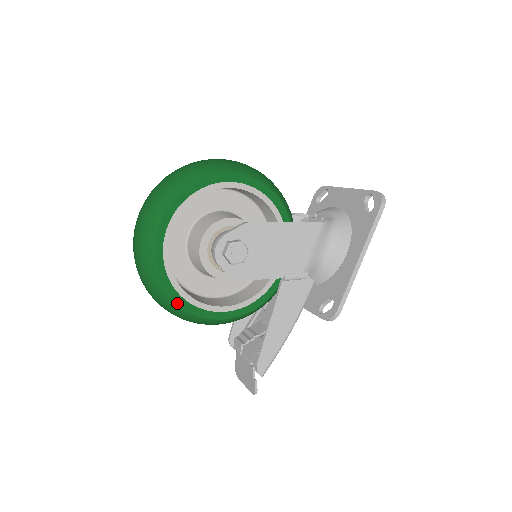
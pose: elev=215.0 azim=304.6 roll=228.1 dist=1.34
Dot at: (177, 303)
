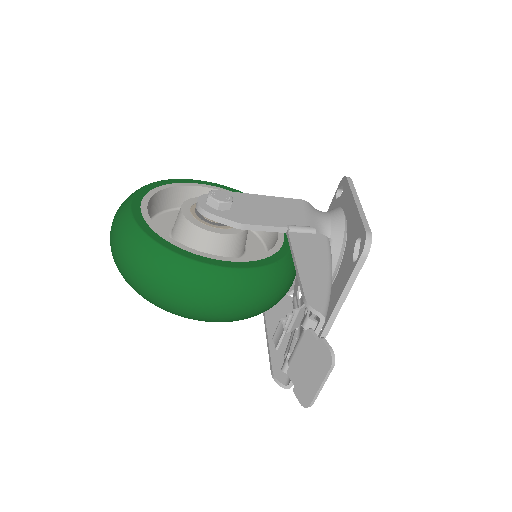
Dot at: (169, 249)
